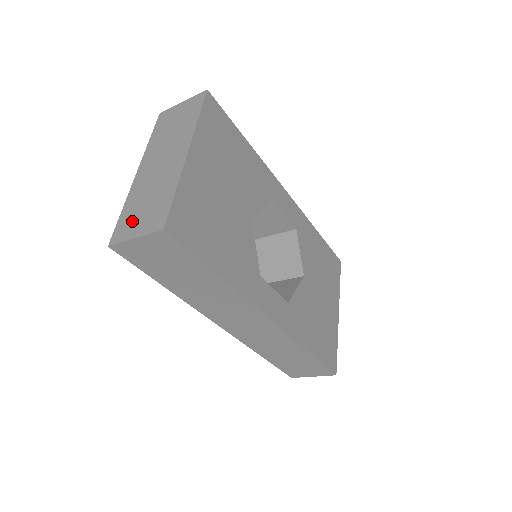
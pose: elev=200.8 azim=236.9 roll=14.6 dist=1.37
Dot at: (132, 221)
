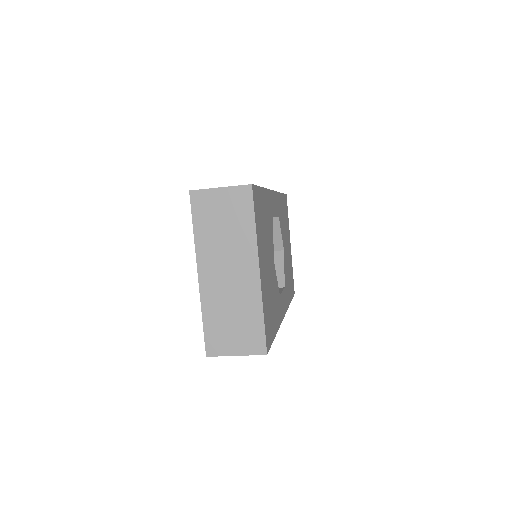
Dot at: (224, 337)
